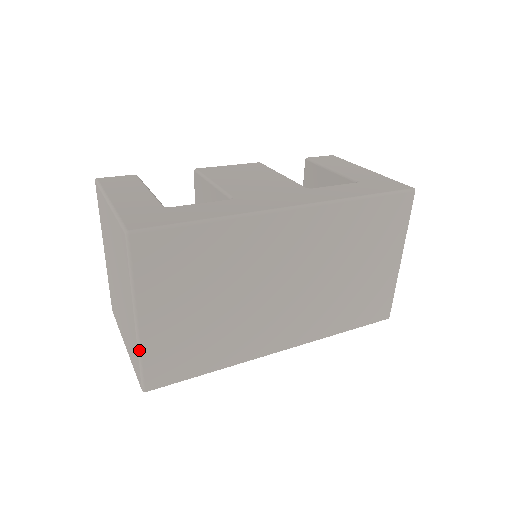
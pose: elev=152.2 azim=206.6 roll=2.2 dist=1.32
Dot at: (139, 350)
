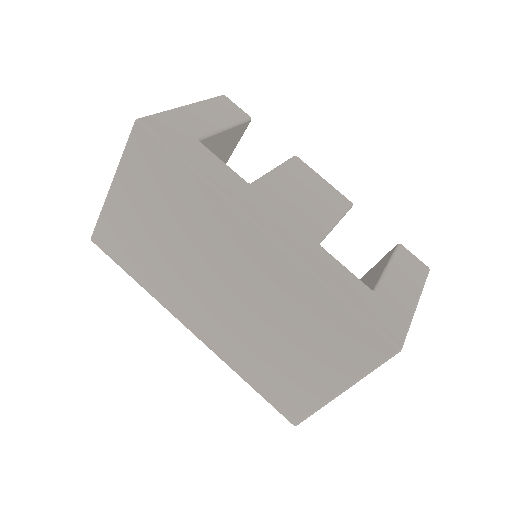
Dot at: (102, 208)
